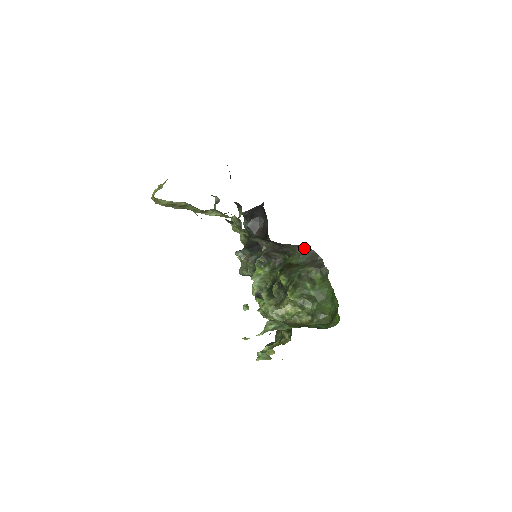
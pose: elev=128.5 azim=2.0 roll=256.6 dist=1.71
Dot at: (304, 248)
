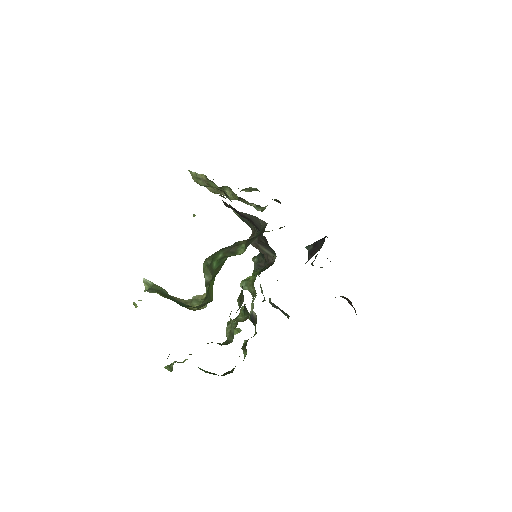
Dot at: (262, 222)
